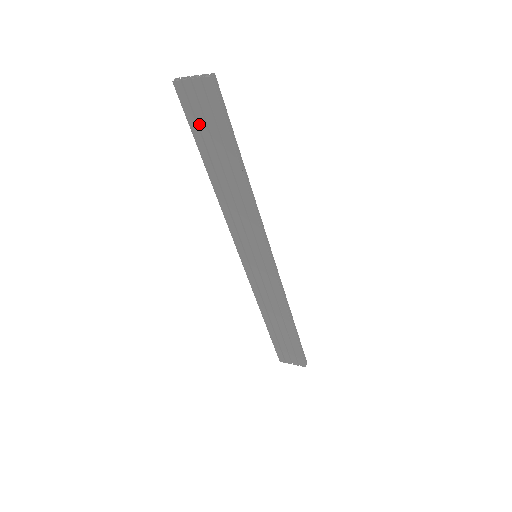
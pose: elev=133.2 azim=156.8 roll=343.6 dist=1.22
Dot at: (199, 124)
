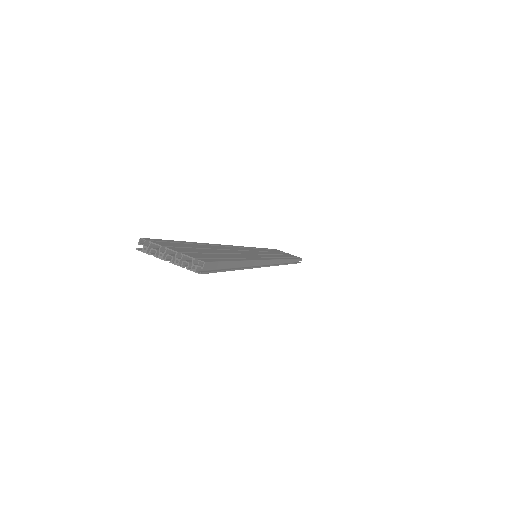
Dot at: occluded
